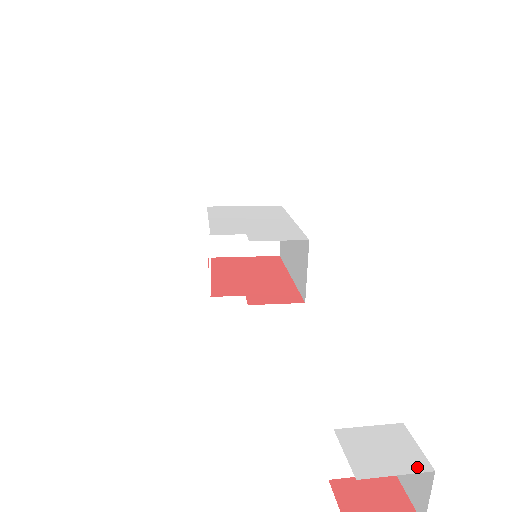
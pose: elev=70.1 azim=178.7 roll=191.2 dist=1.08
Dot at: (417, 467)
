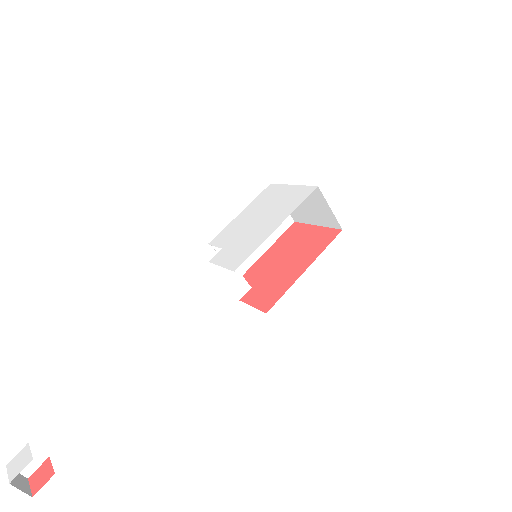
Dot at: (11, 477)
